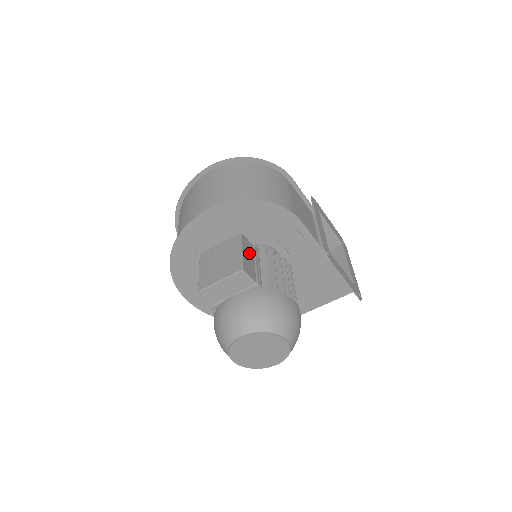
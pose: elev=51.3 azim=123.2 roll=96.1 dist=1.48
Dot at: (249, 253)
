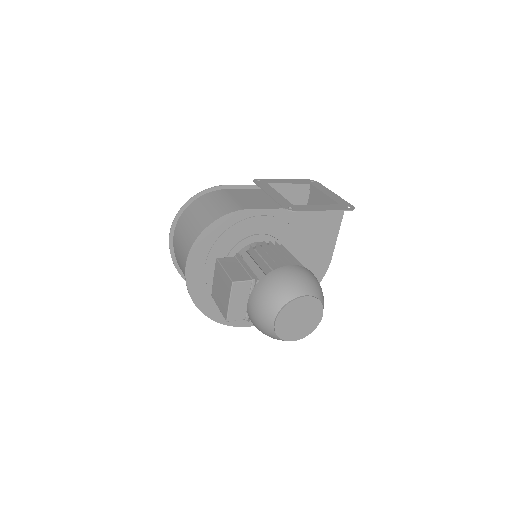
Dot at: (233, 265)
